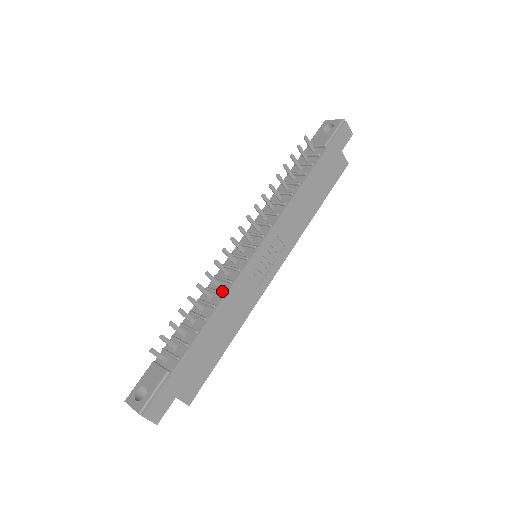
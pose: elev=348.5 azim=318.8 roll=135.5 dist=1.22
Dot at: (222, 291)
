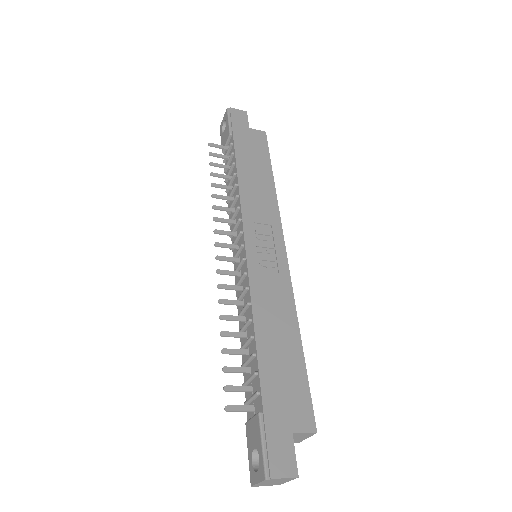
Dot at: (247, 303)
